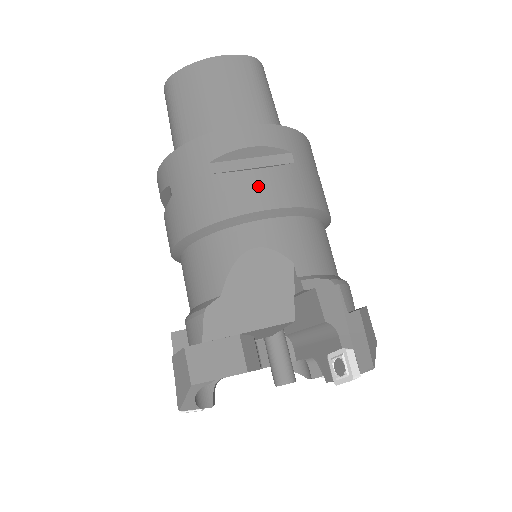
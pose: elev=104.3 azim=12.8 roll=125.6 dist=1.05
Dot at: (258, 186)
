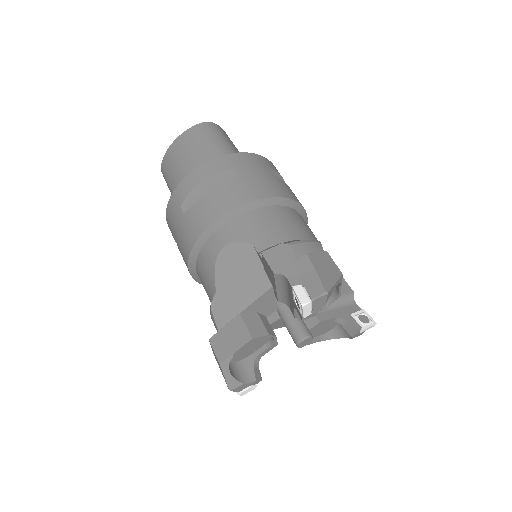
Dot at: (211, 204)
